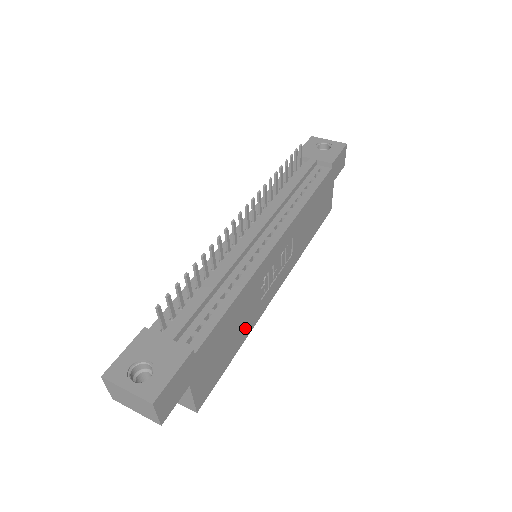
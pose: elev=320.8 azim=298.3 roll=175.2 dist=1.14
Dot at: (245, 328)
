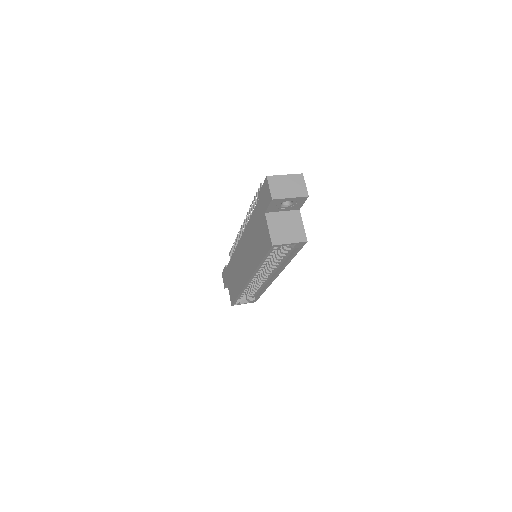
Dot at: occluded
